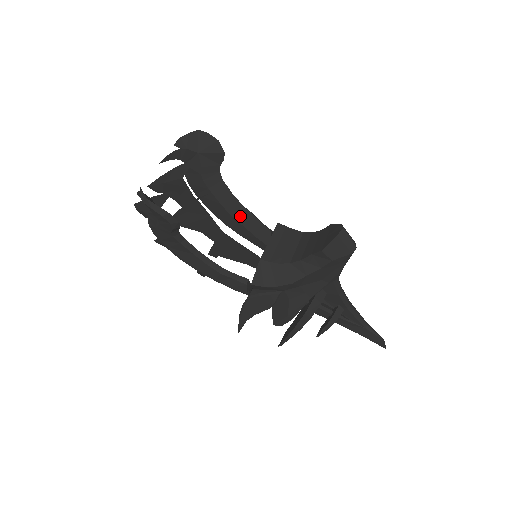
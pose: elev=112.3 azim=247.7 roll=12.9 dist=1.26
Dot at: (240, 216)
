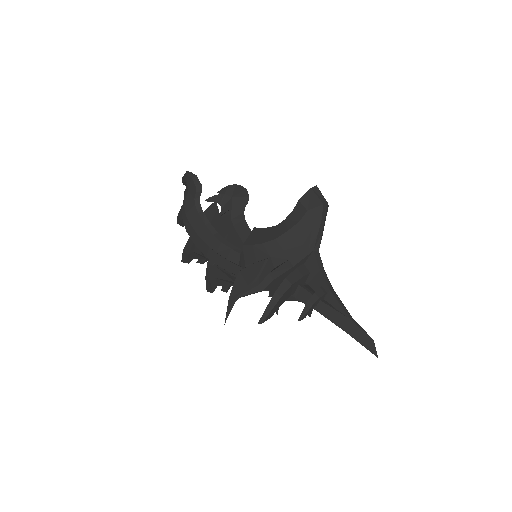
Dot at: occluded
